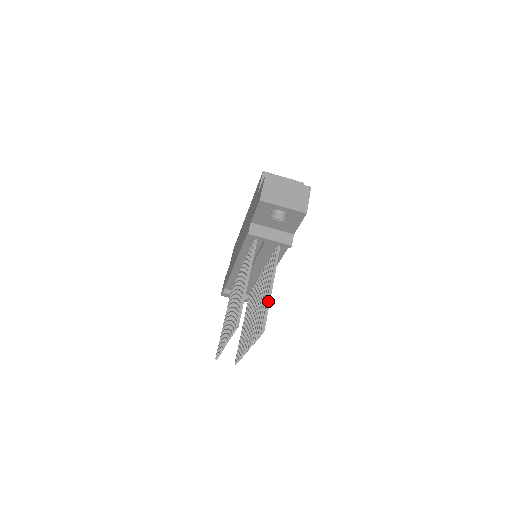
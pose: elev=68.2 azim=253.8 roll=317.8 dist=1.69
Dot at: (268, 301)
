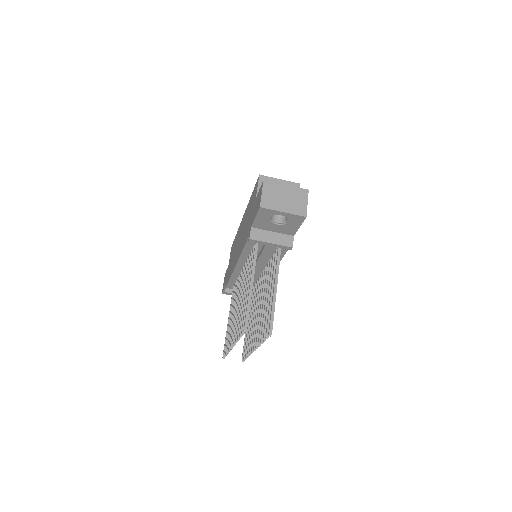
Dot at: (273, 303)
